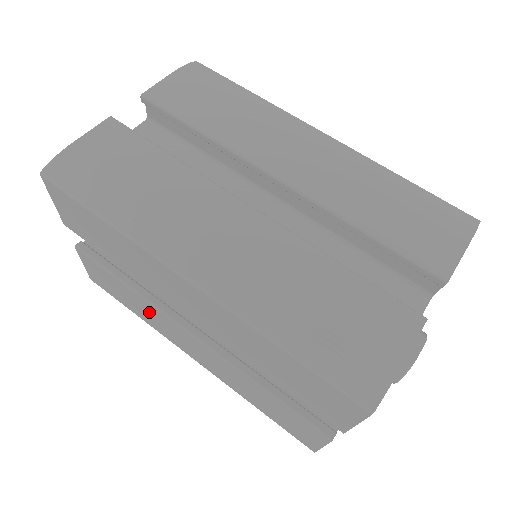
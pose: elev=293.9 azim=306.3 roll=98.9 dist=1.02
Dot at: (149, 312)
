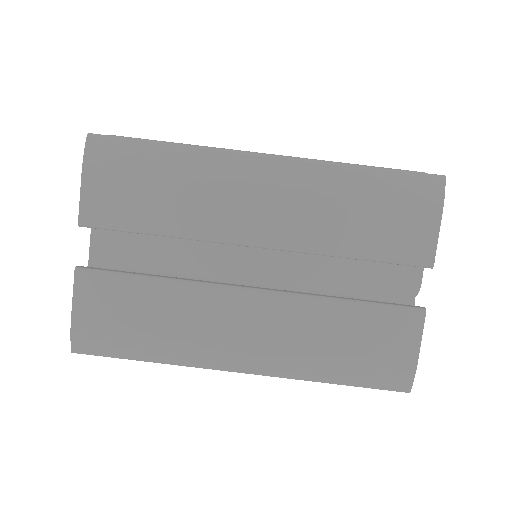
Dot at: occluded
